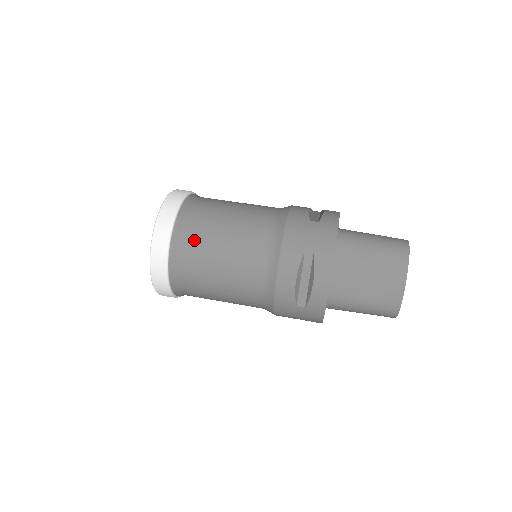
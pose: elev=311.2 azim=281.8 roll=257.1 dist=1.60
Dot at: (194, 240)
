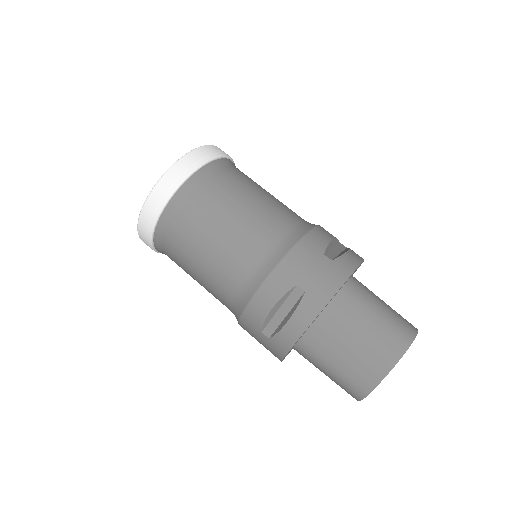
Dot at: (196, 208)
